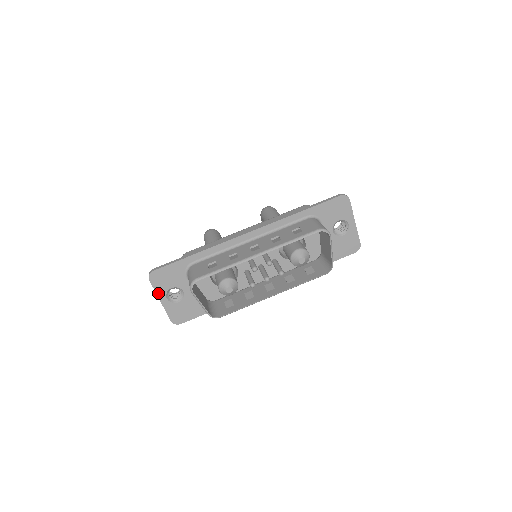
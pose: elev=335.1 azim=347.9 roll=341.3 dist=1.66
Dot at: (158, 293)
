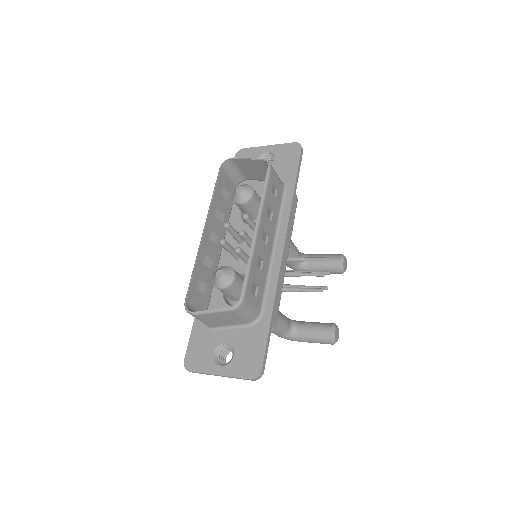
Dot at: (209, 372)
